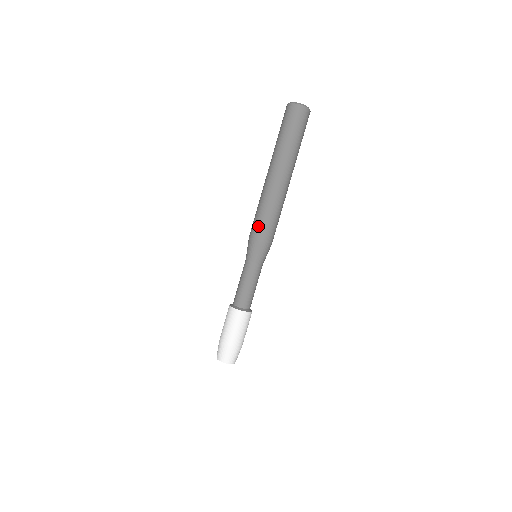
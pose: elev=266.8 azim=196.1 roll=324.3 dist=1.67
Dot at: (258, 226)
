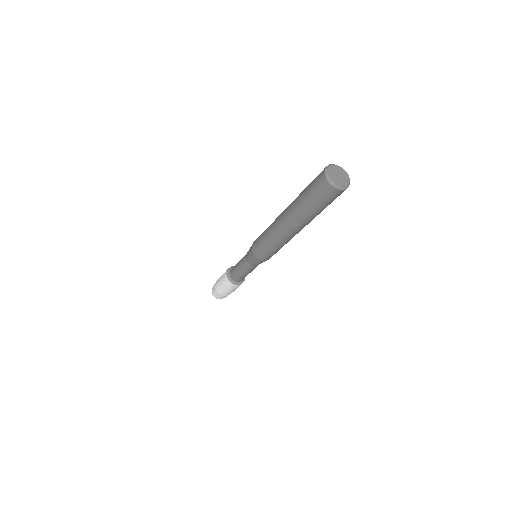
Dot at: (258, 246)
